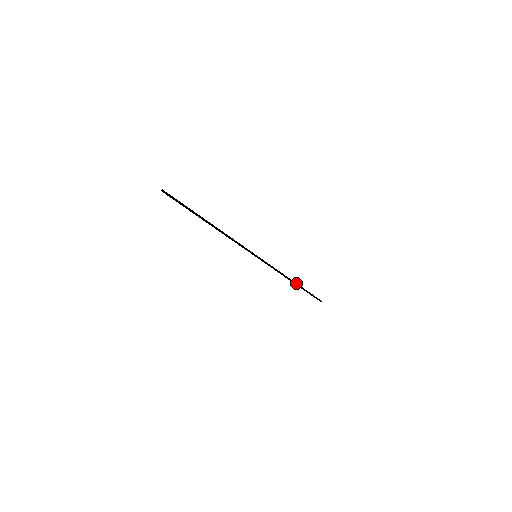
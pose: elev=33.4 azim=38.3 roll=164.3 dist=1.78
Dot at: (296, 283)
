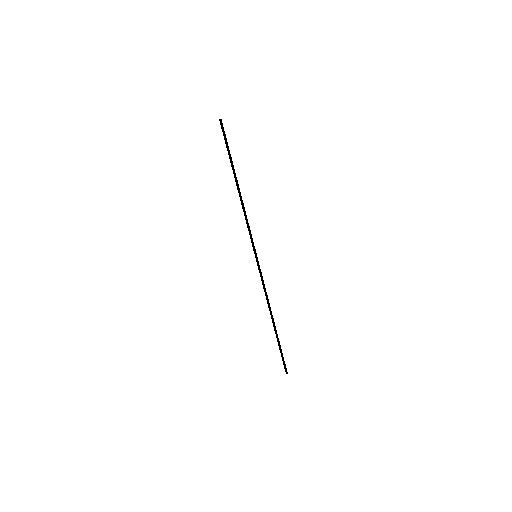
Dot at: occluded
